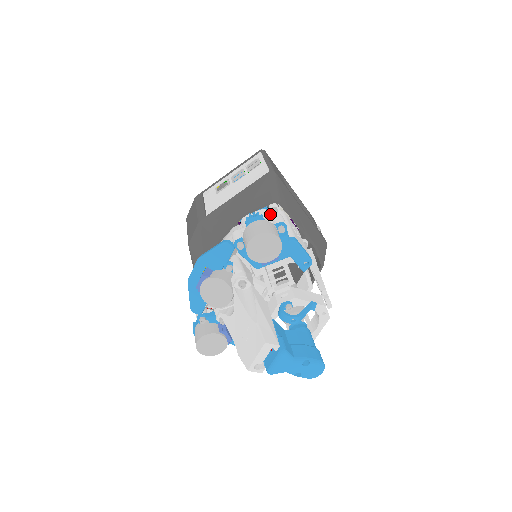
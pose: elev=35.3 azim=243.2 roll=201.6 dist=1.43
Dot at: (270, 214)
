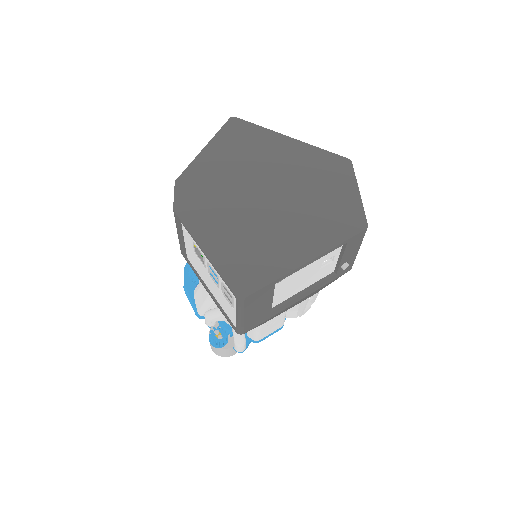
Dot at: occluded
